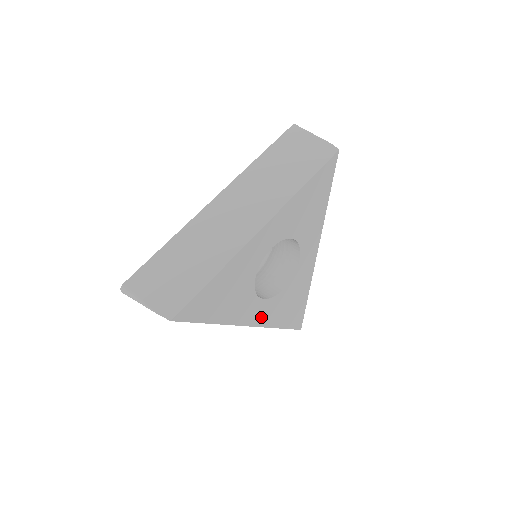
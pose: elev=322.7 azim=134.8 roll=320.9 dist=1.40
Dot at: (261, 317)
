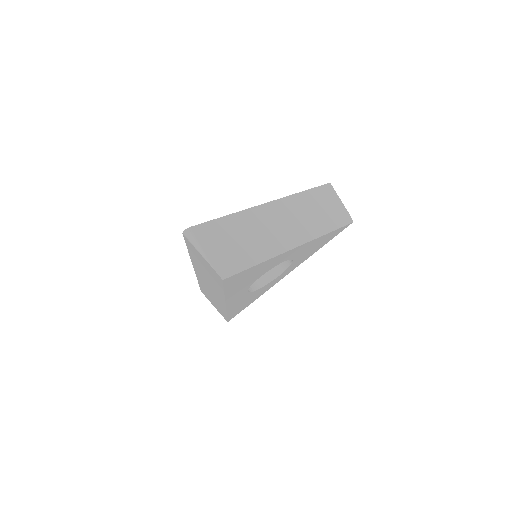
Dot at: (234, 302)
